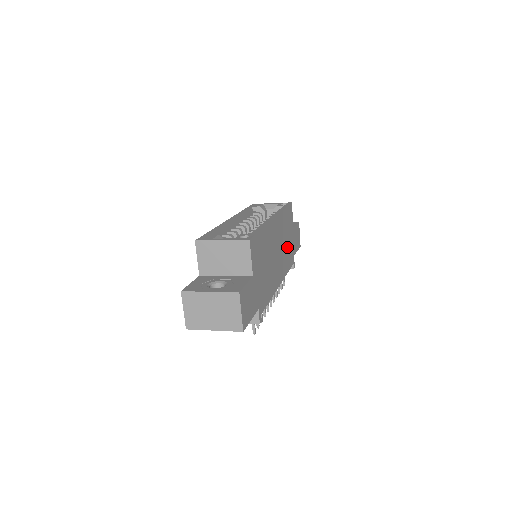
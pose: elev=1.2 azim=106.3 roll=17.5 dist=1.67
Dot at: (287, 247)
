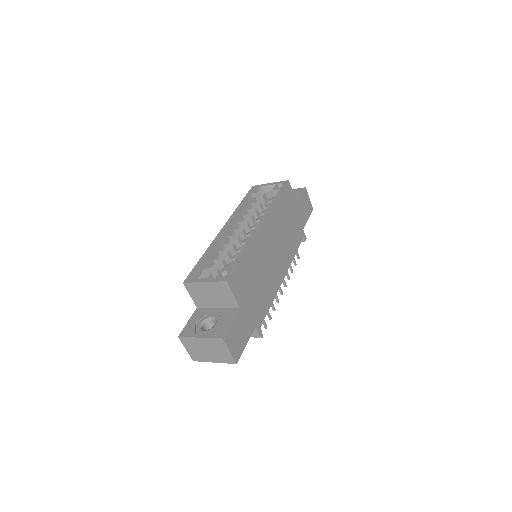
Dot at: (290, 231)
